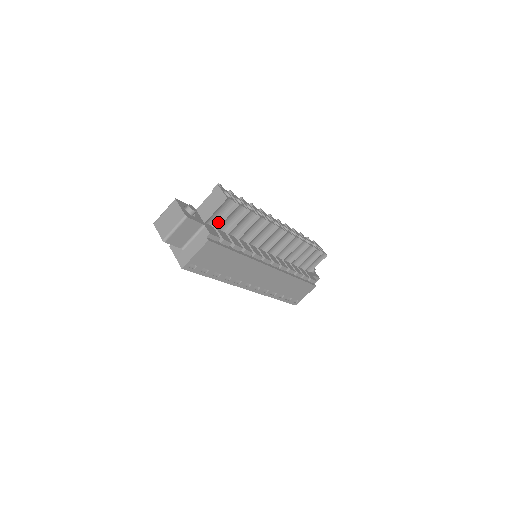
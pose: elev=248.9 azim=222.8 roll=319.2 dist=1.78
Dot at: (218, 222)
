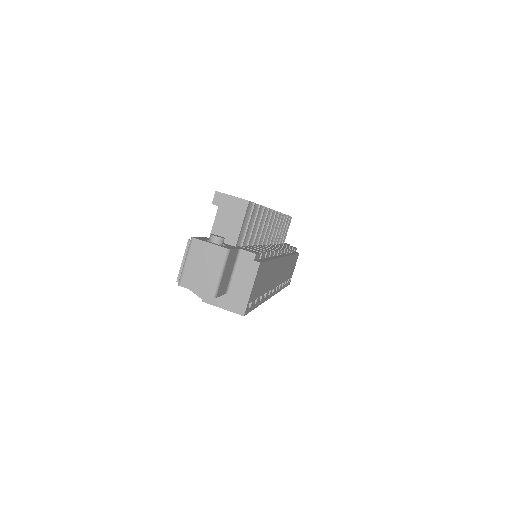
Dot at: occluded
